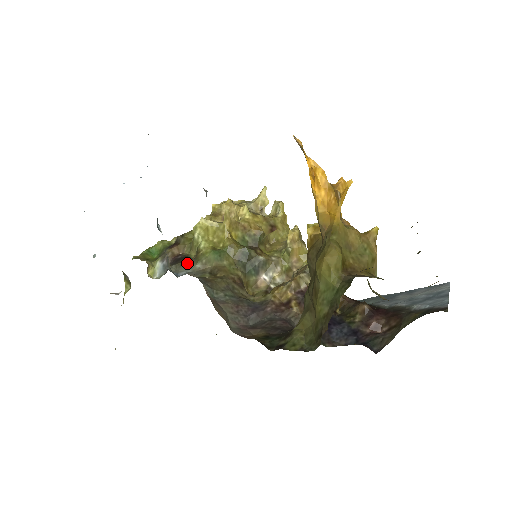
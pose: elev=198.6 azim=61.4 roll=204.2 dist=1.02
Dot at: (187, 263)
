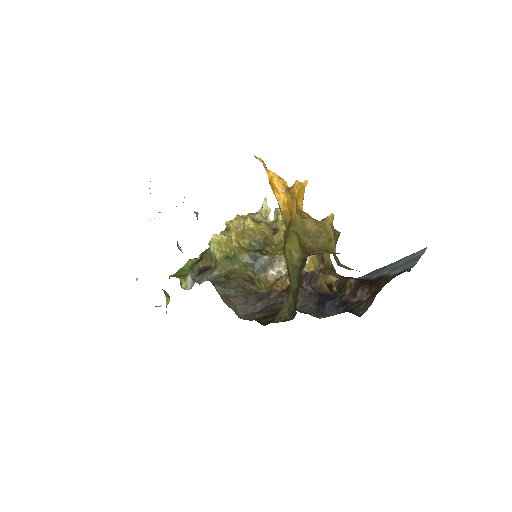
Dot at: (207, 272)
